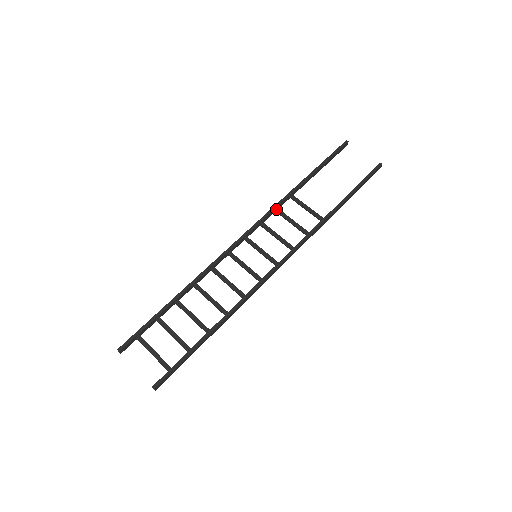
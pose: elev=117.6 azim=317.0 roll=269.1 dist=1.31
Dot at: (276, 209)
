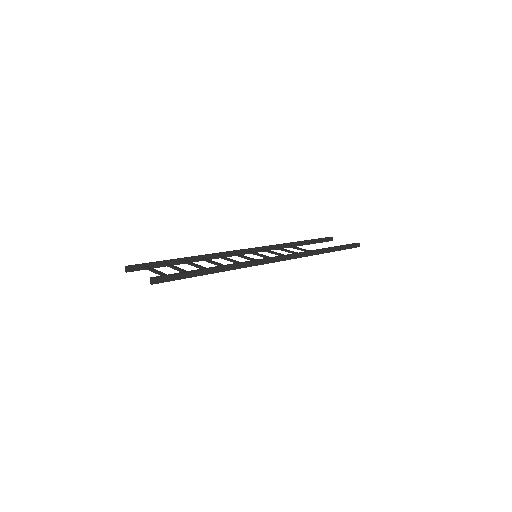
Dot at: (275, 247)
